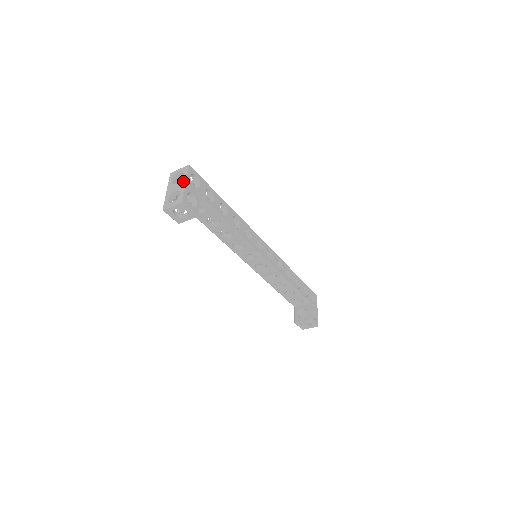
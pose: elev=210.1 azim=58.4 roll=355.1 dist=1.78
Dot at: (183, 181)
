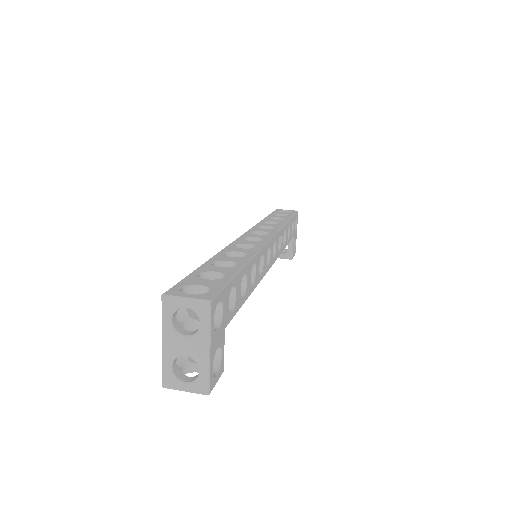
Dot at: (203, 343)
